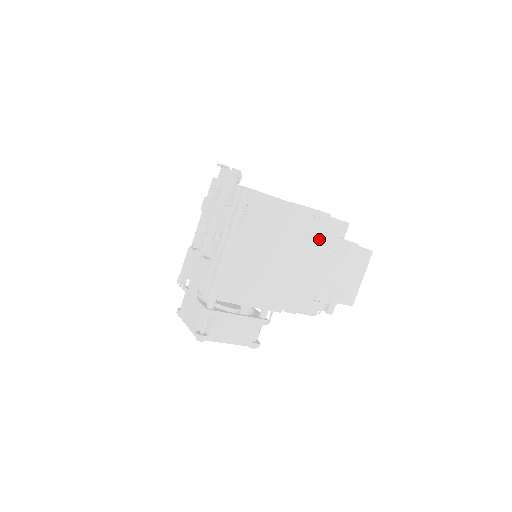
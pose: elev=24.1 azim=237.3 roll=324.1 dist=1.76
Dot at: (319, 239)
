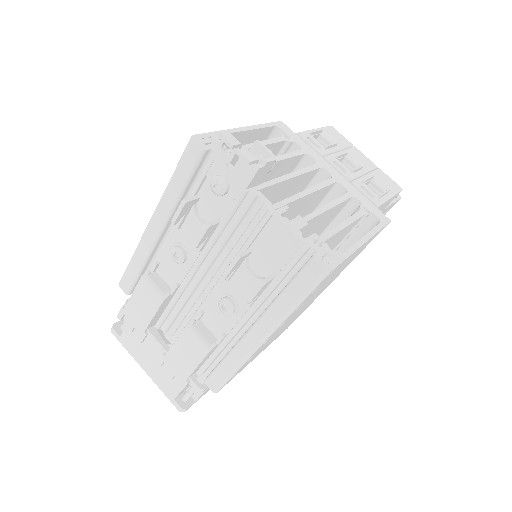
Dot at: occluded
